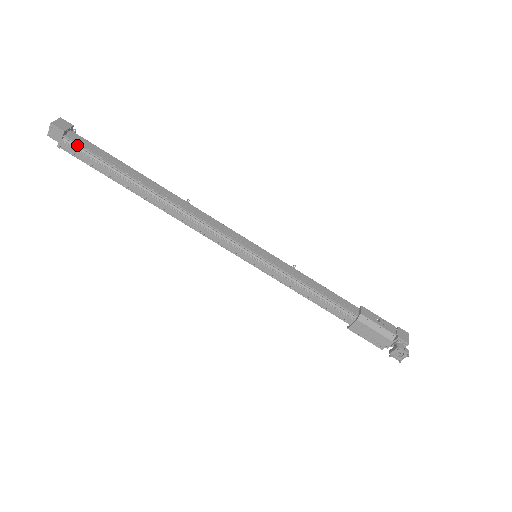
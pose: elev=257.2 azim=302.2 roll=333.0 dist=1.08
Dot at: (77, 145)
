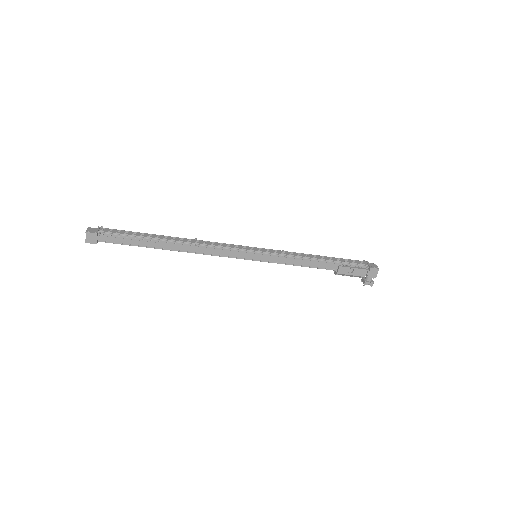
Dot at: occluded
